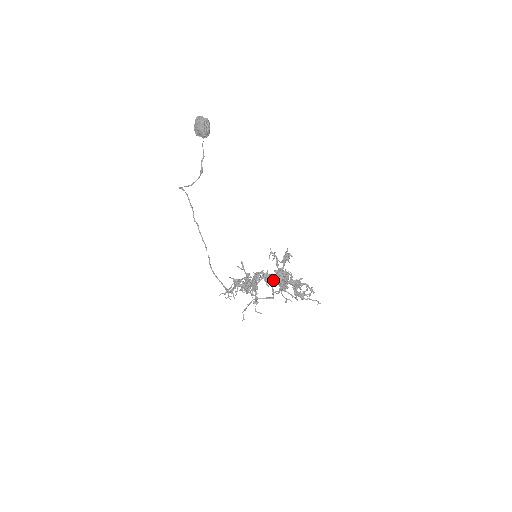
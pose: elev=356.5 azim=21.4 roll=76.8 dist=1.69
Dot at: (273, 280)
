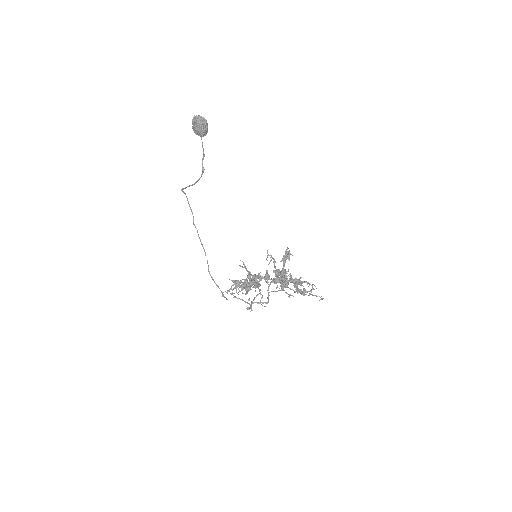
Dot at: occluded
